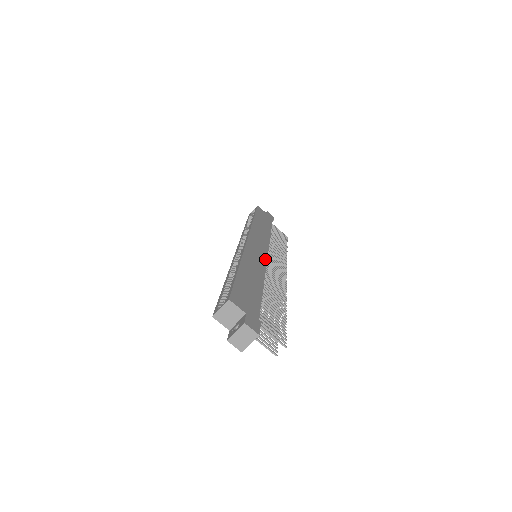
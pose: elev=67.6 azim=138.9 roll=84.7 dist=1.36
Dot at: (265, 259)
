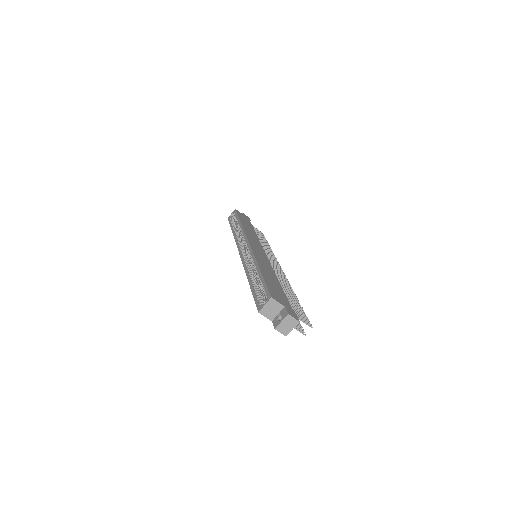
Dot at: (267, 258)
